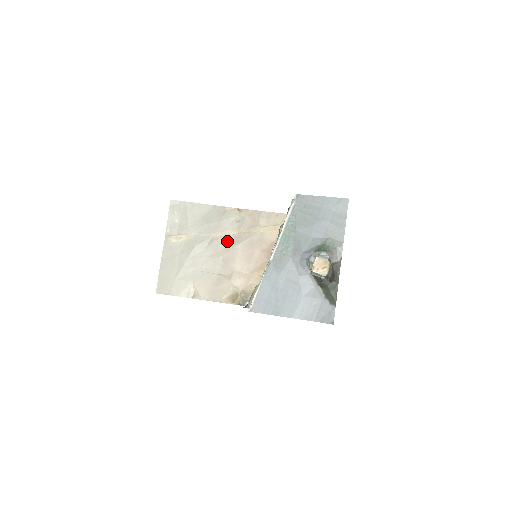
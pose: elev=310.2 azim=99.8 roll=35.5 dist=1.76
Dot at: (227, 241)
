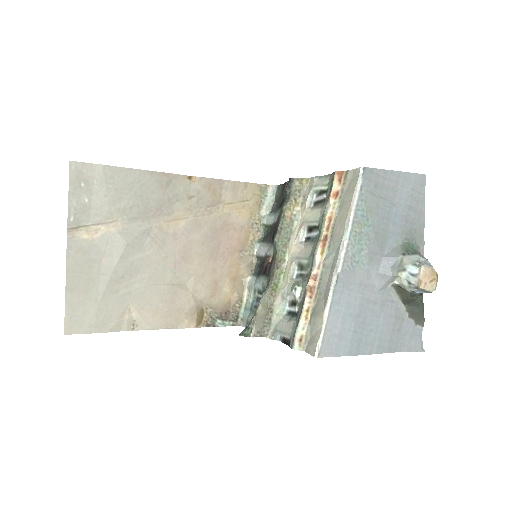
Dot at: (178, 230)
